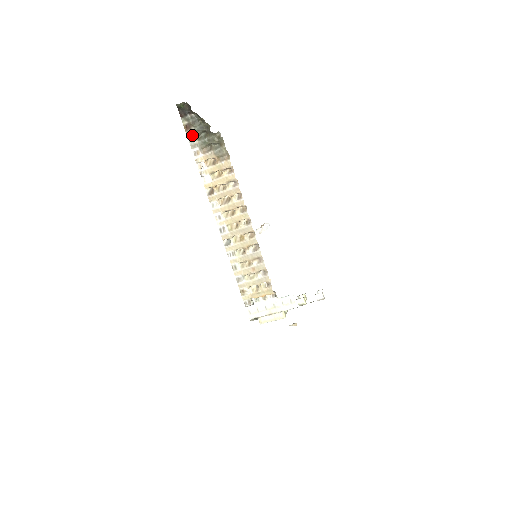
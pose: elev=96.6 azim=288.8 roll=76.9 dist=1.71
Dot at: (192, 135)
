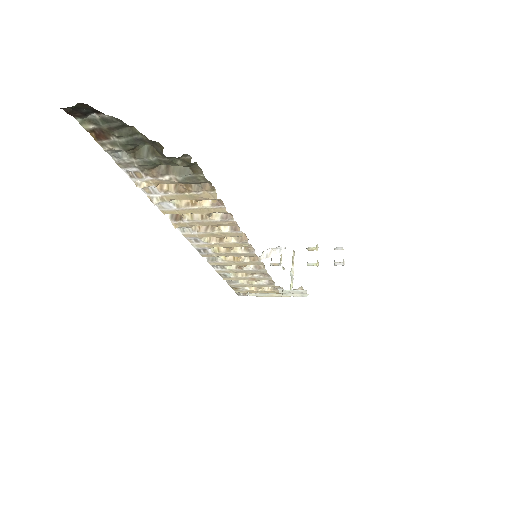
Dot at: (116, 149)
